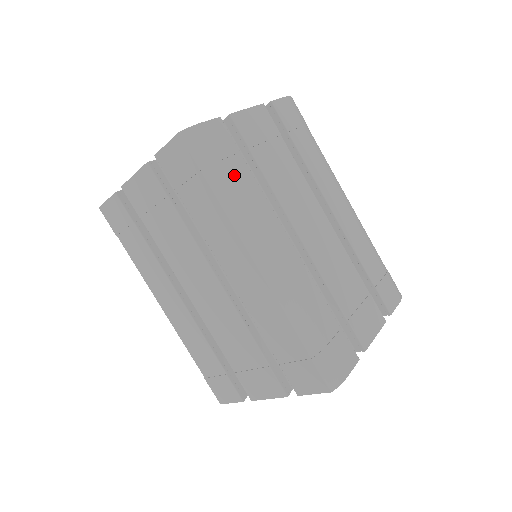
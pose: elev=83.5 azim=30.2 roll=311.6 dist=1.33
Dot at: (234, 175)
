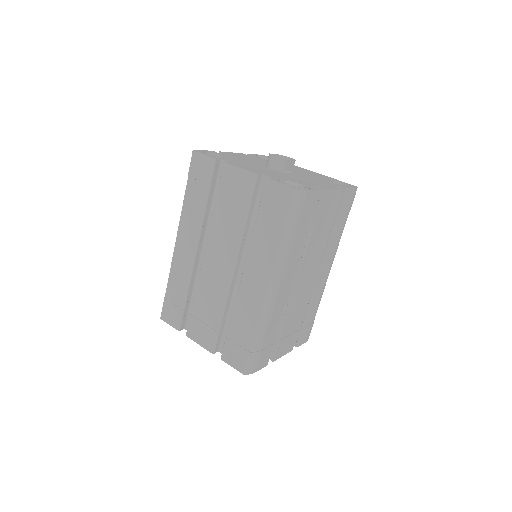
Dot at: (299, 230)
